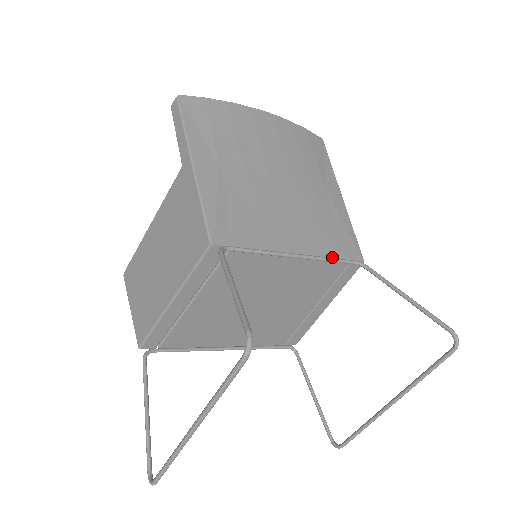
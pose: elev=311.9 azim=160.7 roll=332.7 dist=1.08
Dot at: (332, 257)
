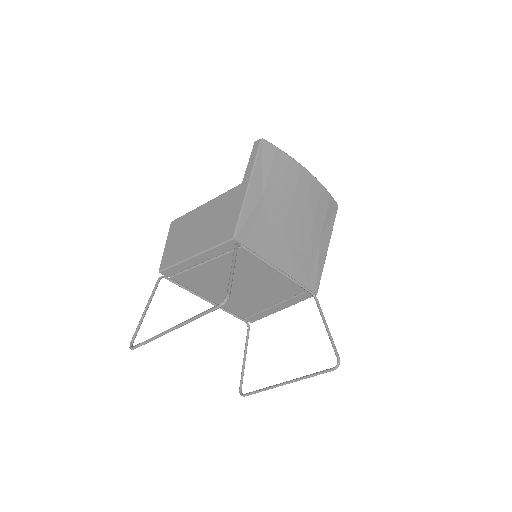
Dot at: (299, 281)
